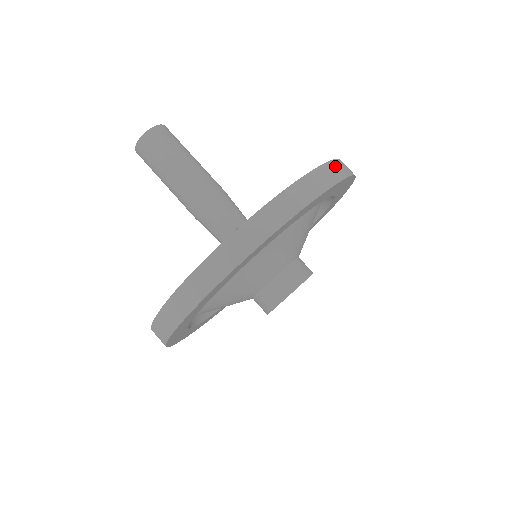
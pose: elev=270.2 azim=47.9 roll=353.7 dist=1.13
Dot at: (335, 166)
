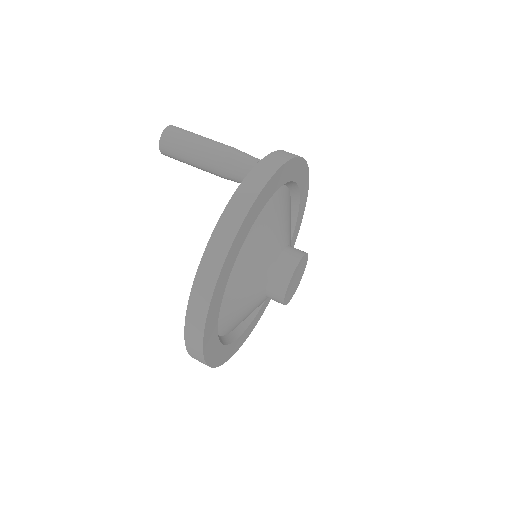
Dot at: occluded
